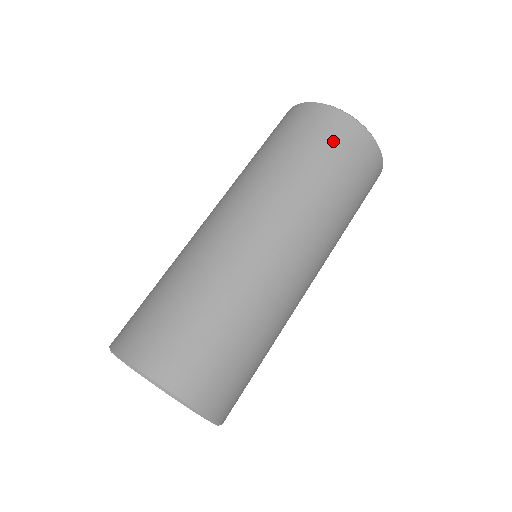
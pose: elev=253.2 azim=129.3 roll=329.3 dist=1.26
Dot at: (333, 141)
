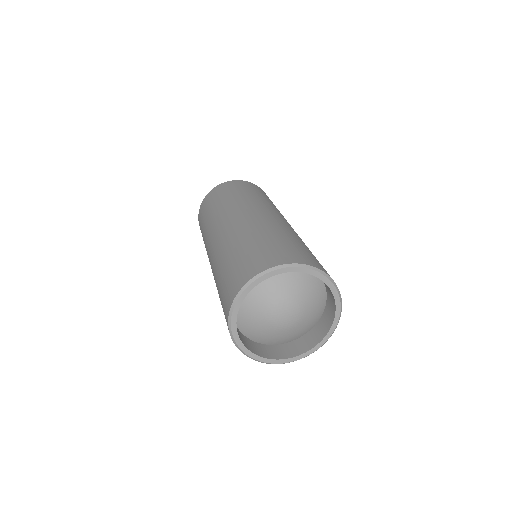
Dot at: (224, 190)
